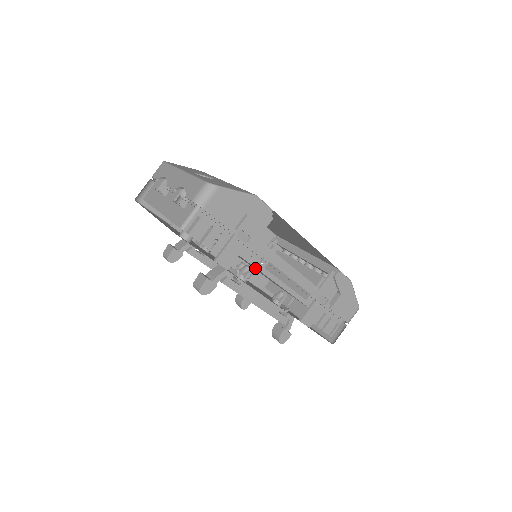
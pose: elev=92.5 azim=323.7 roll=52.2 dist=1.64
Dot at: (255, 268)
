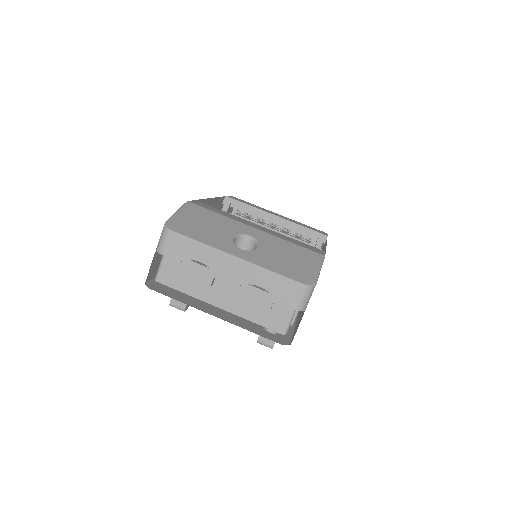
Dot at: occluded
